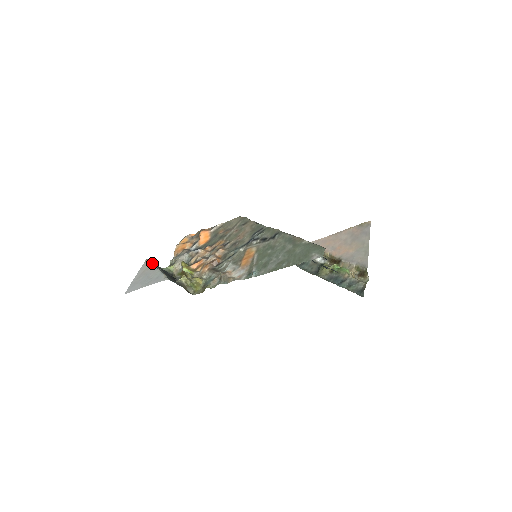
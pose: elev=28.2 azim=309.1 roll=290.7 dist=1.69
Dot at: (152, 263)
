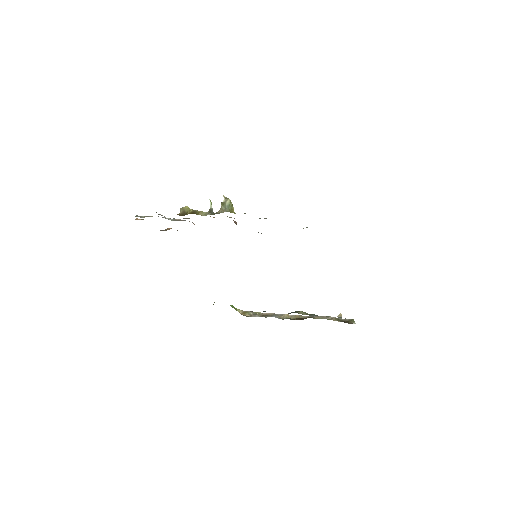
Dot at: occluded
